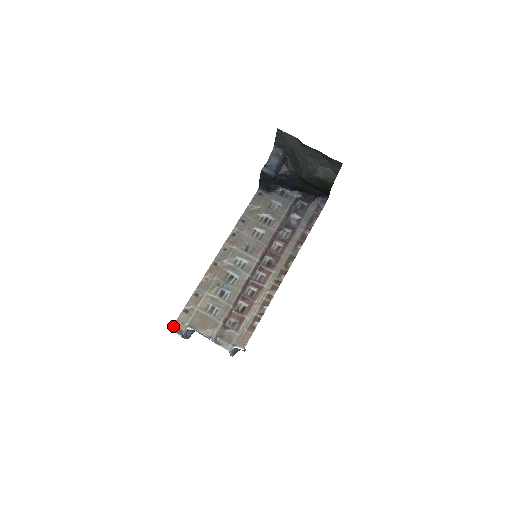
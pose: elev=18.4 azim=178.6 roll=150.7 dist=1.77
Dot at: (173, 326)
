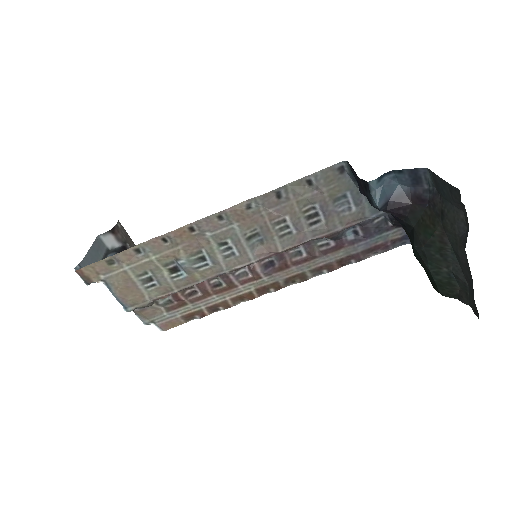
Dot at: (81, 269)
